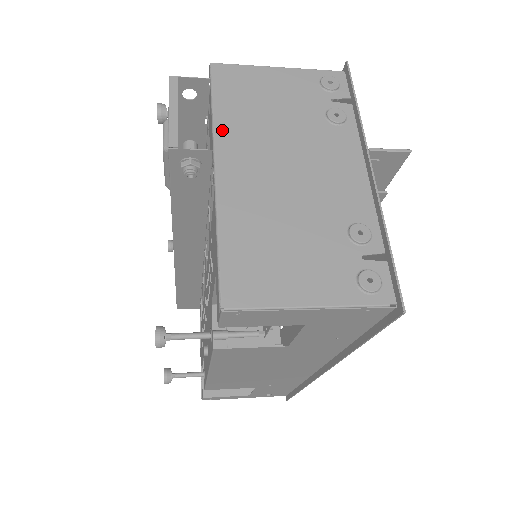
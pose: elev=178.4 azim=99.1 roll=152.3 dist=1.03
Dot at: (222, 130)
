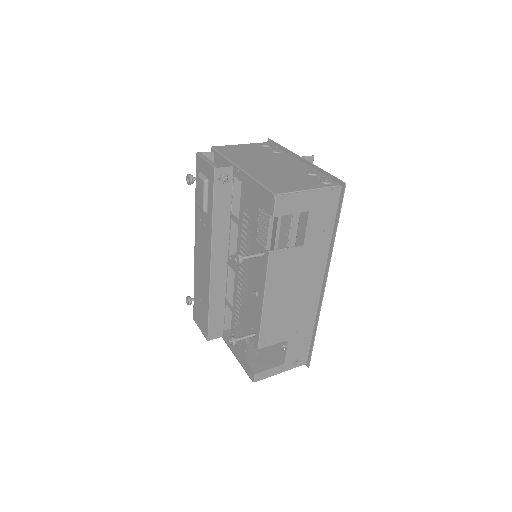
Dot at: (233, 160)
